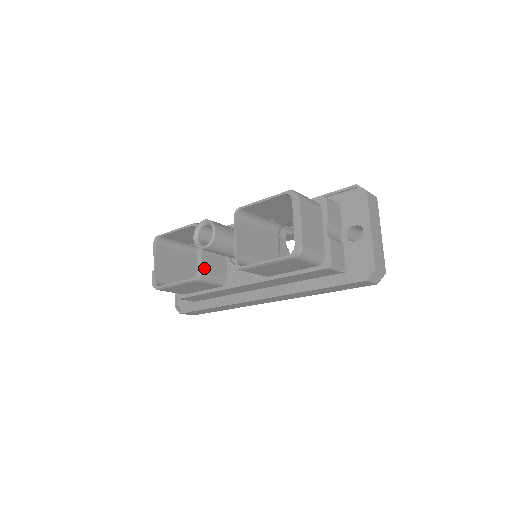
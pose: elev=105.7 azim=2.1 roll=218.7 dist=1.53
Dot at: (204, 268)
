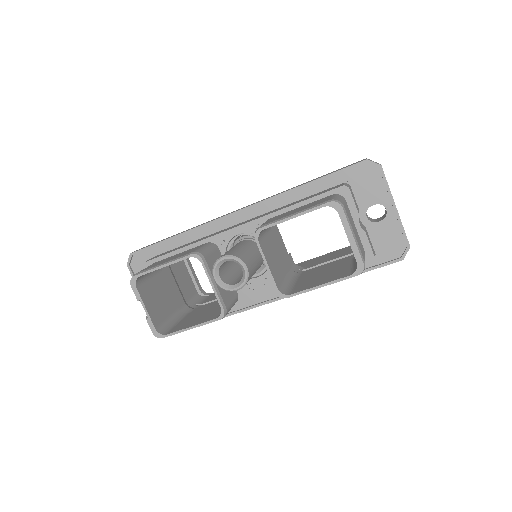
Dot at: (225, 301)
